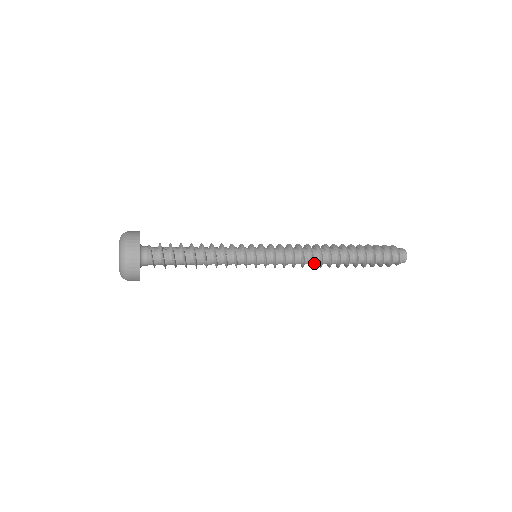
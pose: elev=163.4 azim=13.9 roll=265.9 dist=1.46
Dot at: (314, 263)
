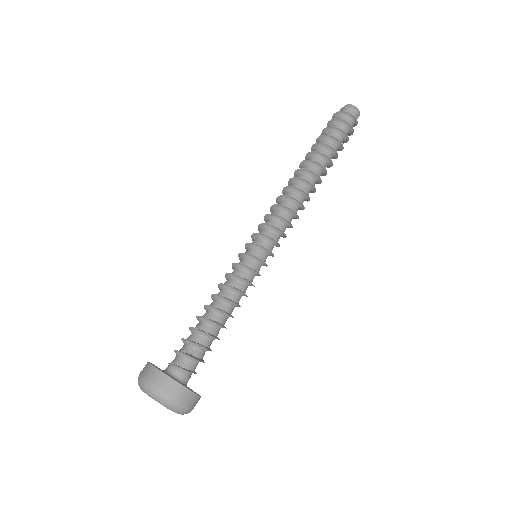
Dot at: occluded
